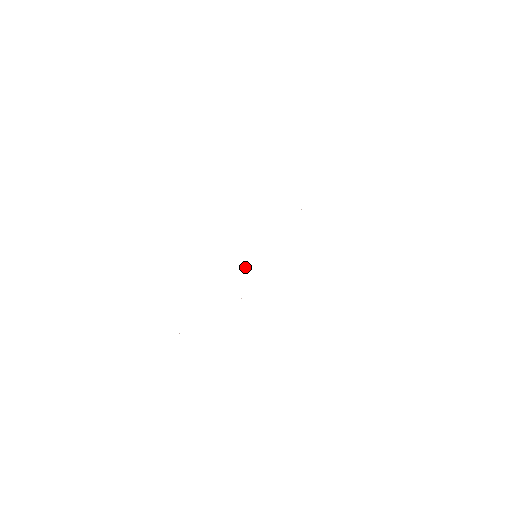
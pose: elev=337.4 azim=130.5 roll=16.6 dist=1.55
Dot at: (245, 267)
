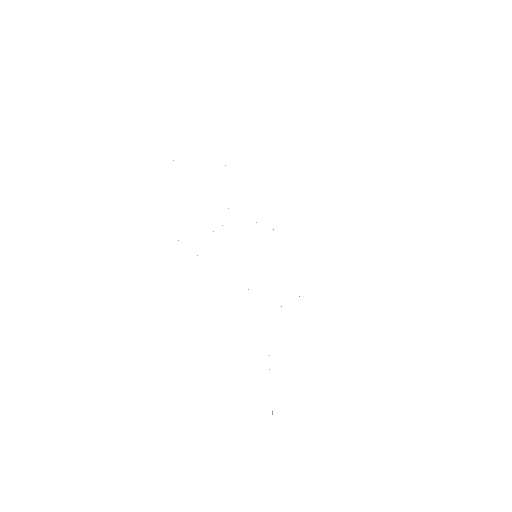
Dot at: occluded
